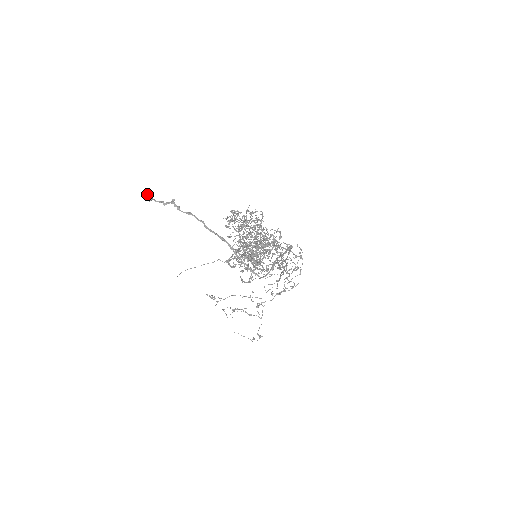
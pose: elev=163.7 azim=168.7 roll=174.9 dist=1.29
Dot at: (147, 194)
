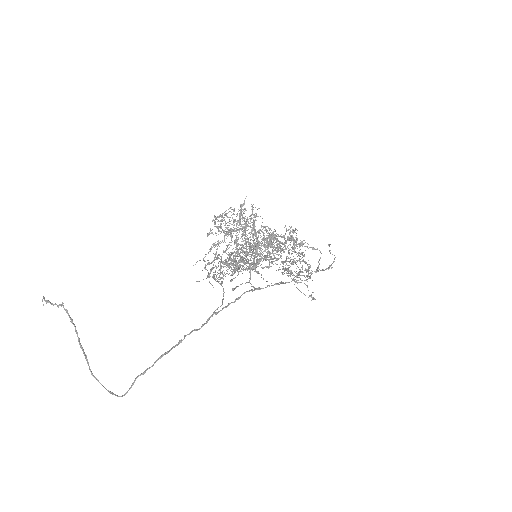
Dot at: occluded
